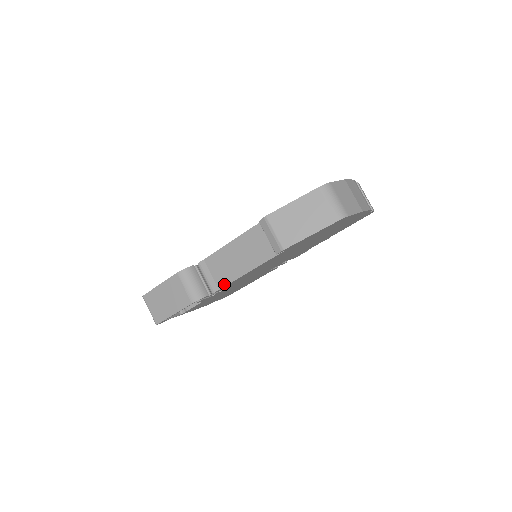
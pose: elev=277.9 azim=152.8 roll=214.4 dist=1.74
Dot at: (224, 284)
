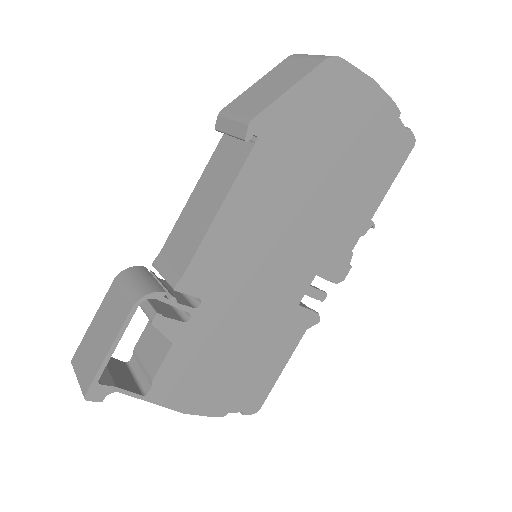
Dot at: (188, 261)
